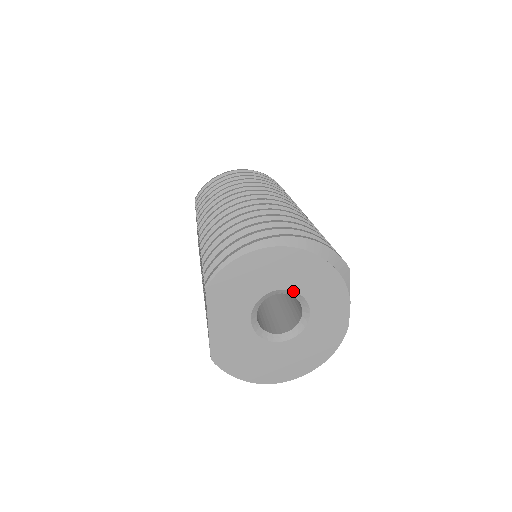
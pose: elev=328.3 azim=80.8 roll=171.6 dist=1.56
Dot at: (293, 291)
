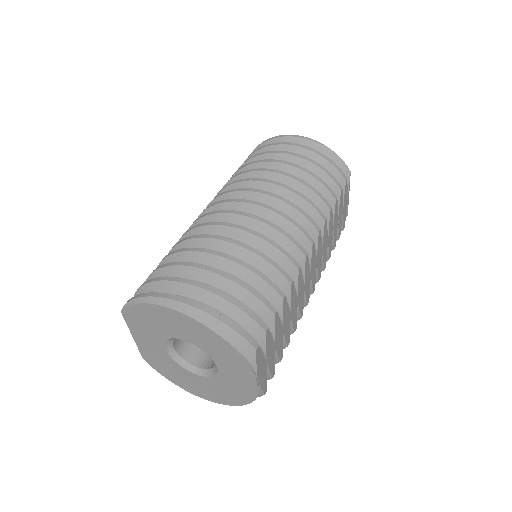
Dot at: (197, 346)
